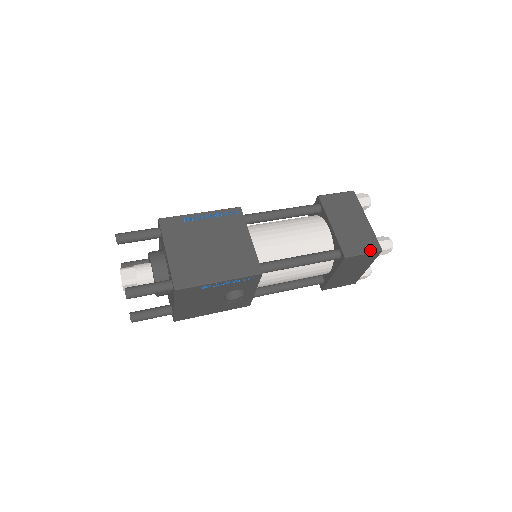
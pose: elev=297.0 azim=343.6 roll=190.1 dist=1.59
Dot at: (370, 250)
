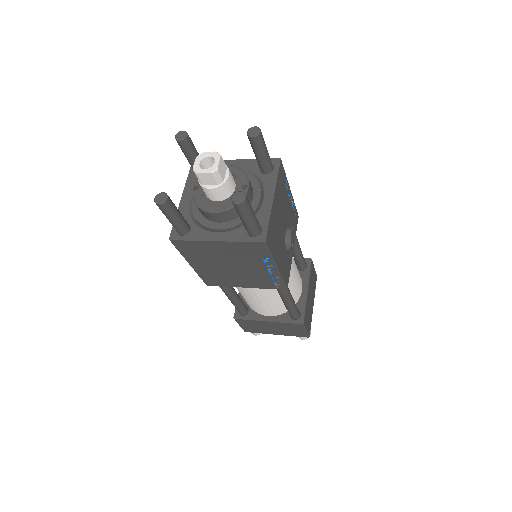
Dot at: occluded
